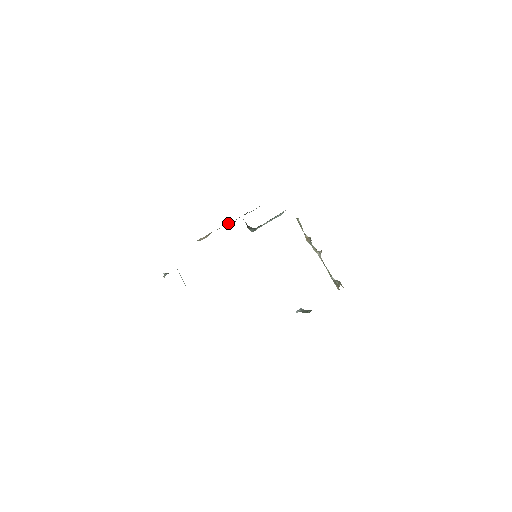
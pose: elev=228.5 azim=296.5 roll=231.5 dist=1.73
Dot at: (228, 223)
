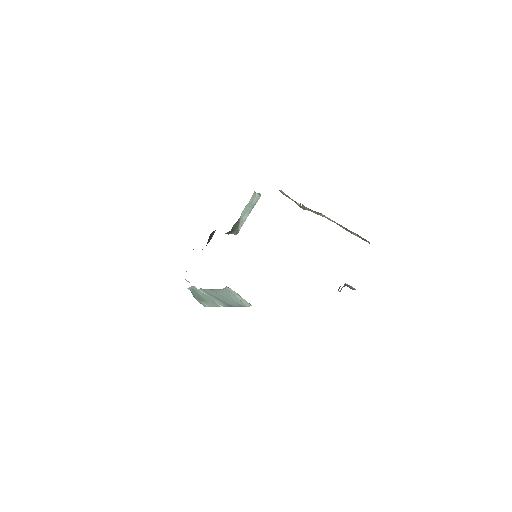
Dot at: occluded
